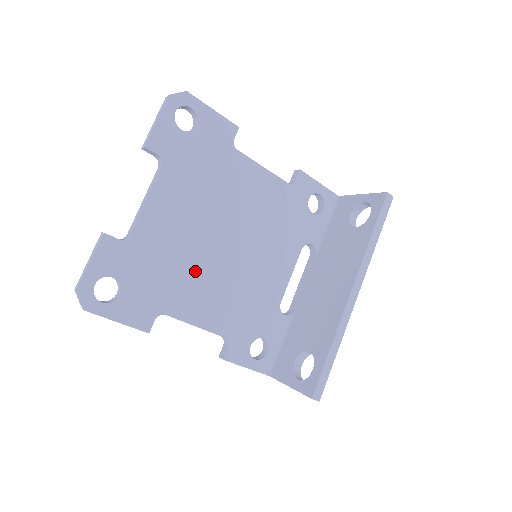
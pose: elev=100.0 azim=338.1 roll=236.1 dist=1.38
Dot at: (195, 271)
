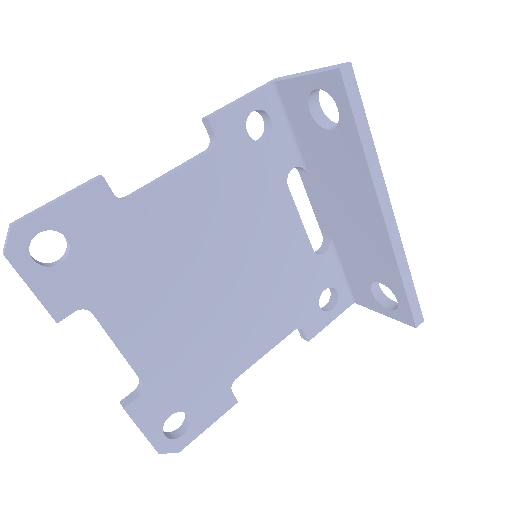
Dot at: (220, 330)
